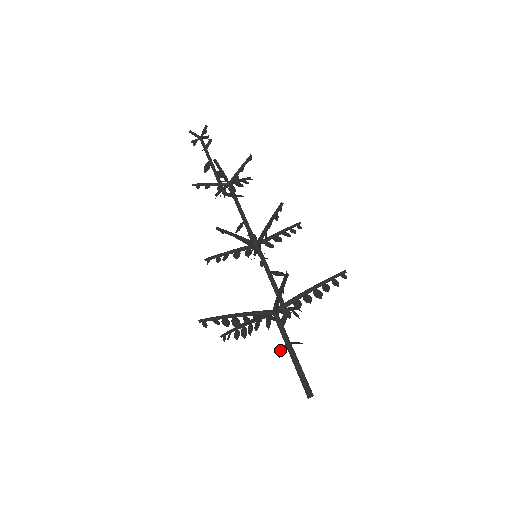
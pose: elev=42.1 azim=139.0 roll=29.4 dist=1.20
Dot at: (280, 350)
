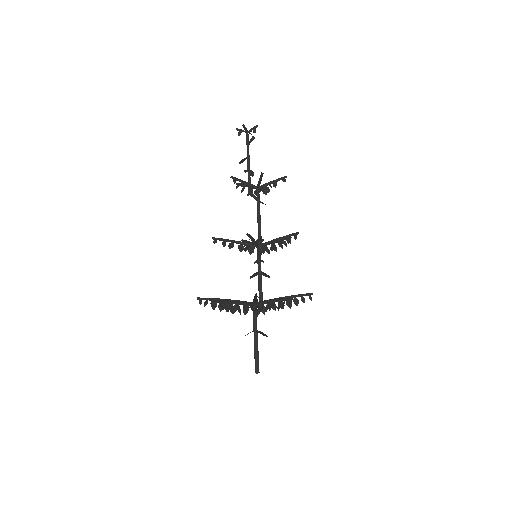
Dot at: (248, 333)
